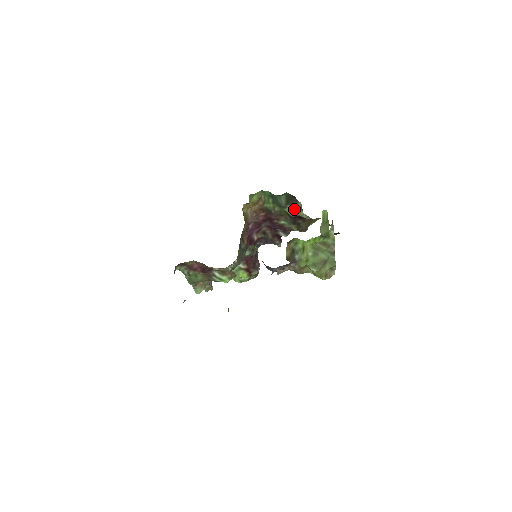
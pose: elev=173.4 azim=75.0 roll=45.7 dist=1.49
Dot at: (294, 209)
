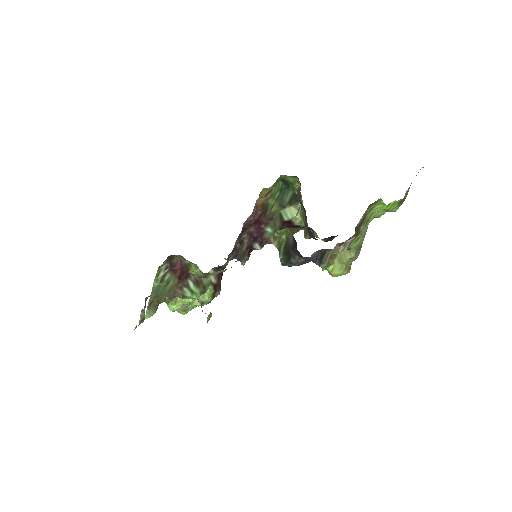
Dot at: (291, 211)
